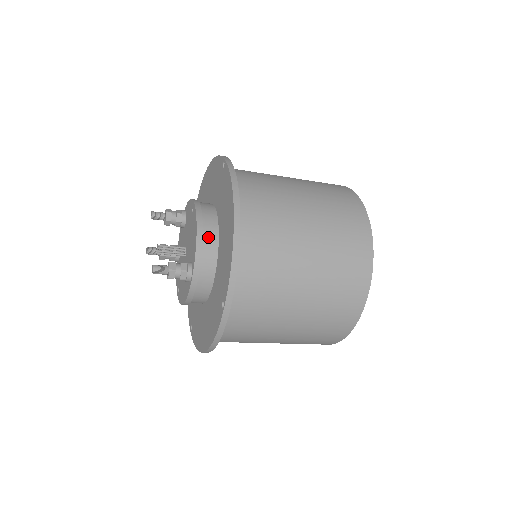
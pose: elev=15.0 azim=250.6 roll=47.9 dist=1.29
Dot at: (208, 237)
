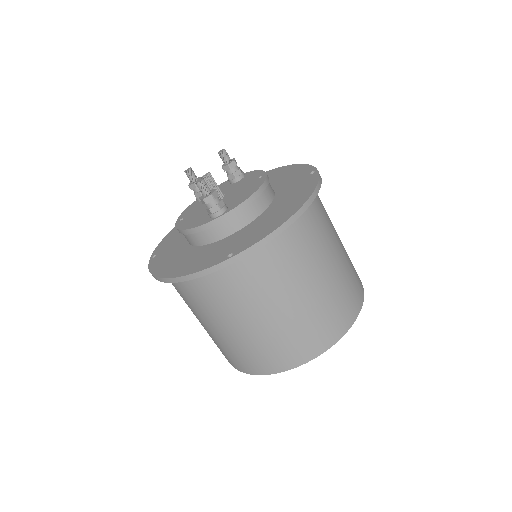
Dot at: (258, 203)
